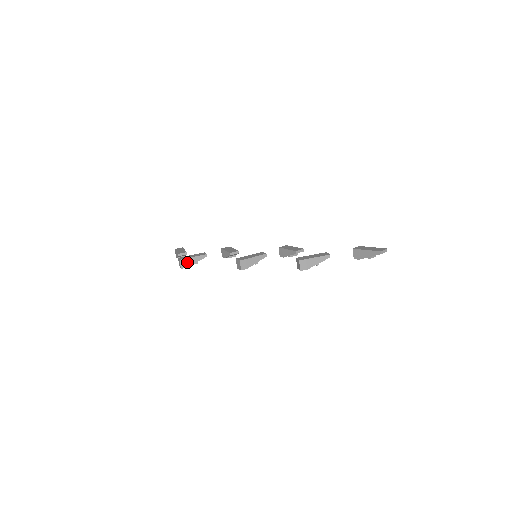
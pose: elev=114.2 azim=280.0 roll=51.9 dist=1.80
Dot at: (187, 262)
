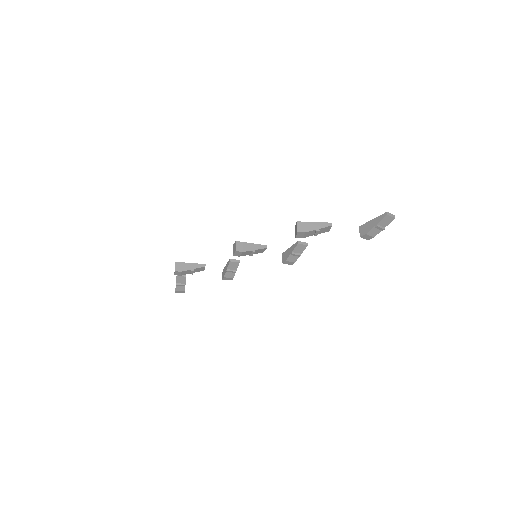
Dot at: (183, 266)
